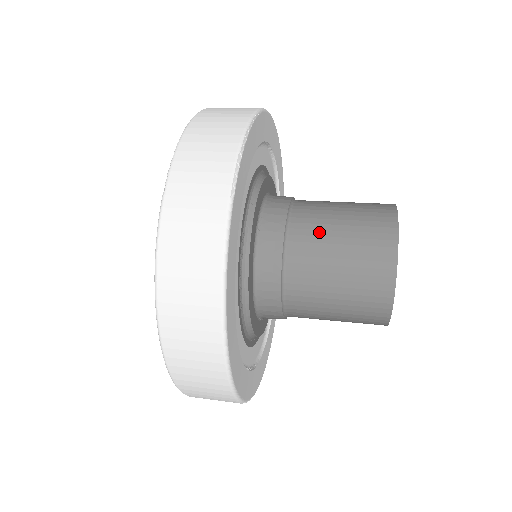
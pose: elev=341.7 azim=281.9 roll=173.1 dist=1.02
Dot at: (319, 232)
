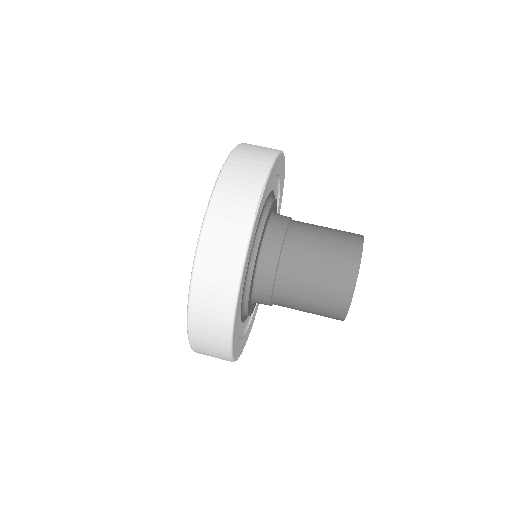
Dot at: (307, 247)
